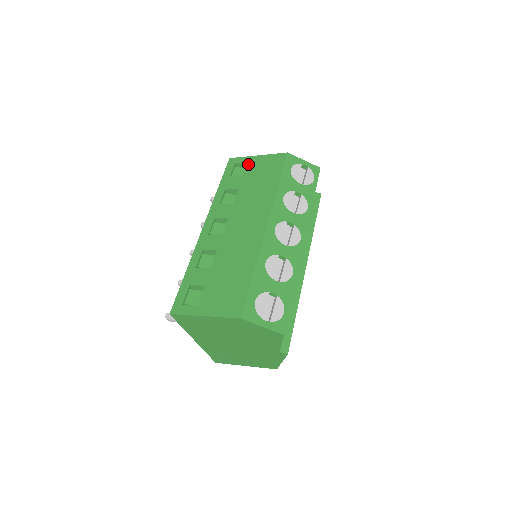
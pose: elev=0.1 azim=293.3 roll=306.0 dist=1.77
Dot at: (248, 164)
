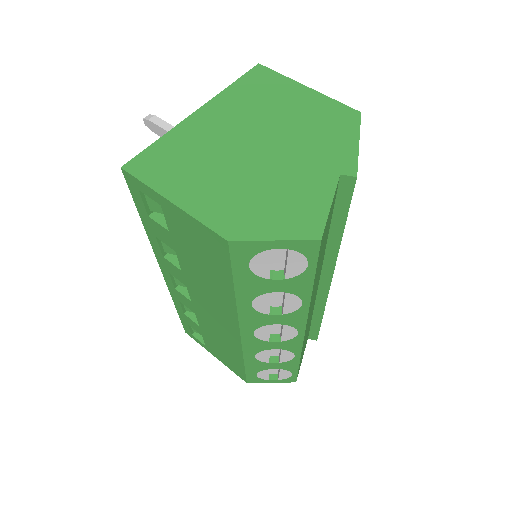
Dot at: (164, 212)
